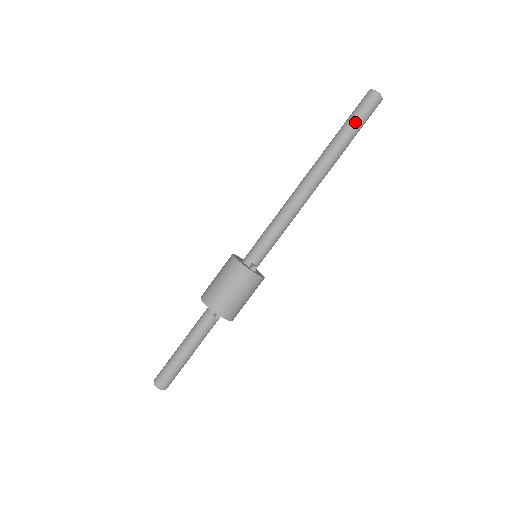
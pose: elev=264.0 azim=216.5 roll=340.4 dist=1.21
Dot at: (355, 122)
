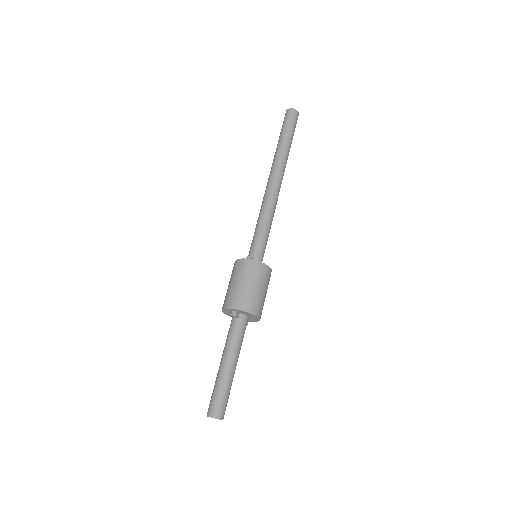
Dot at: (282, 131)
